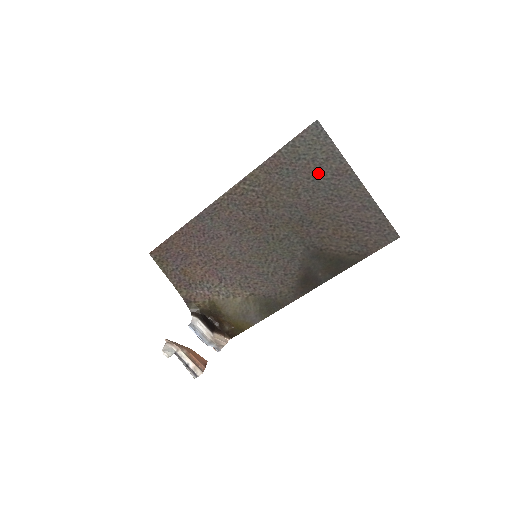
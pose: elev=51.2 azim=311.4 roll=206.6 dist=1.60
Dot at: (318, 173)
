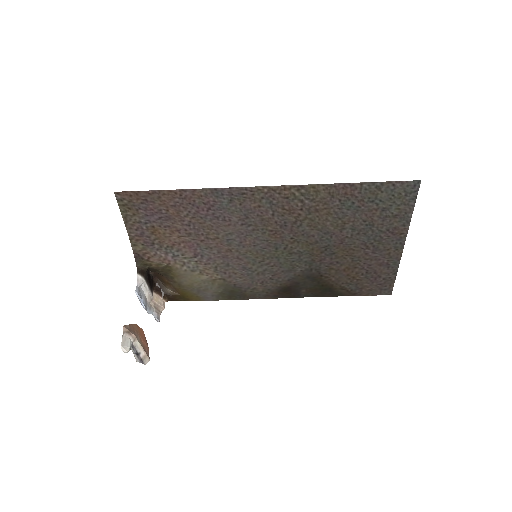
Dot at: (377, 222)
